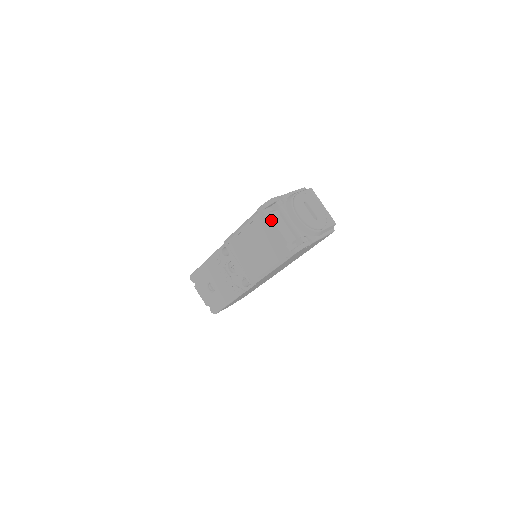
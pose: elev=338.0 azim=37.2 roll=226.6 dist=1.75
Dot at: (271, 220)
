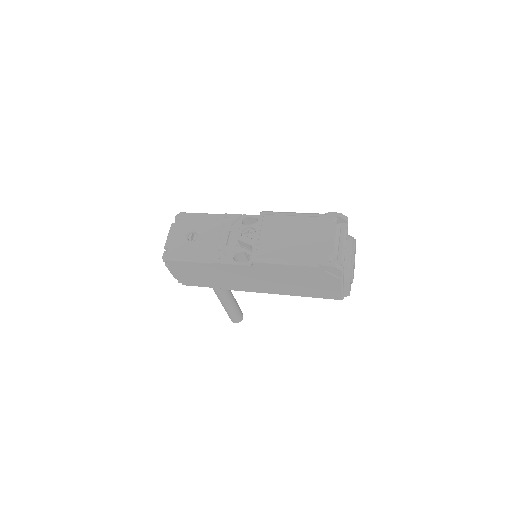
Dot at: (335, 227)
